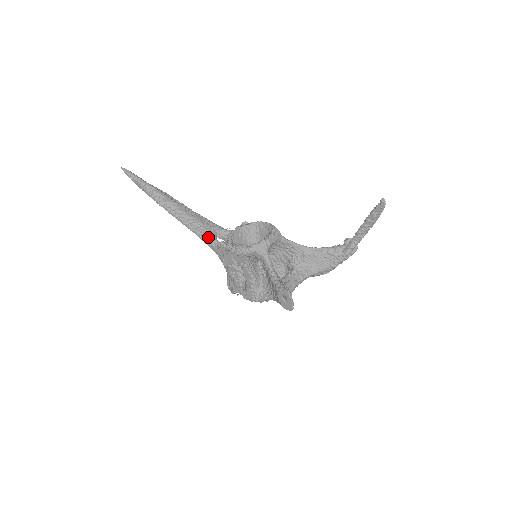
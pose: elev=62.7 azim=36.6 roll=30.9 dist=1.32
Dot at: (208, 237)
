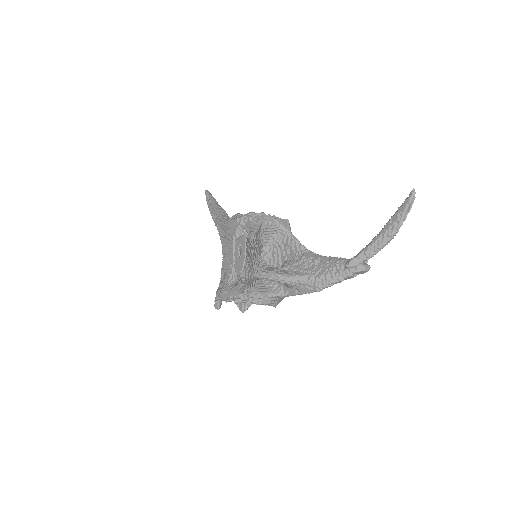
Dot at: (226, 232)
